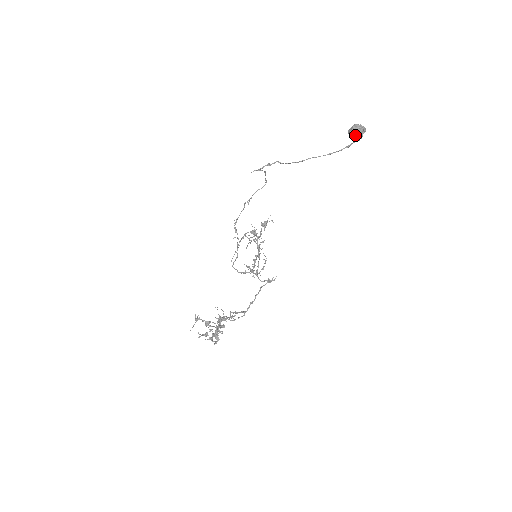
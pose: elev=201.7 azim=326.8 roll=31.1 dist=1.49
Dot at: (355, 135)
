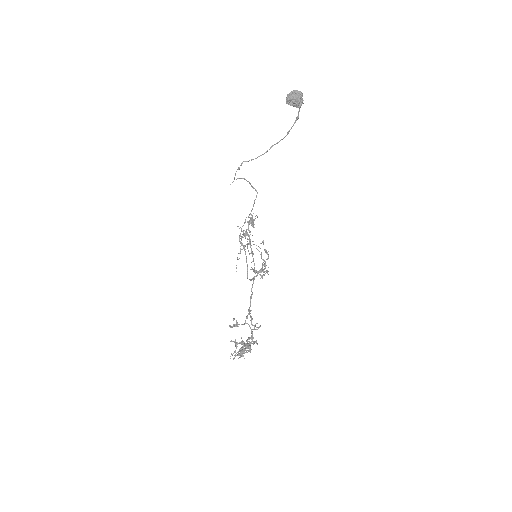
Dot at: (292, 102)
